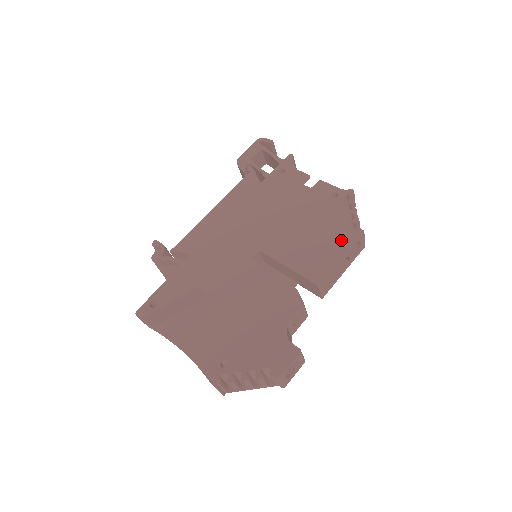
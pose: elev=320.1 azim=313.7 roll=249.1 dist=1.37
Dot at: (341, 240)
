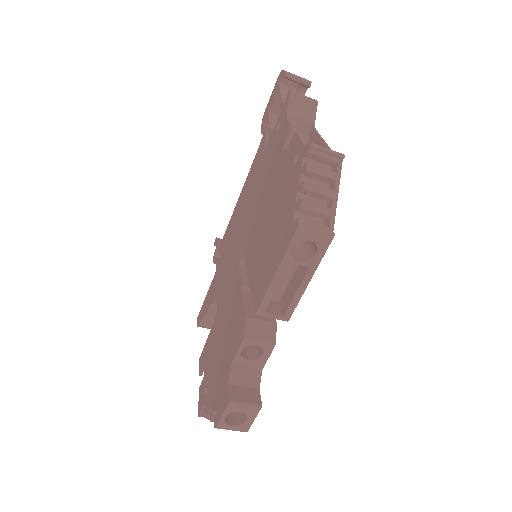
Dot at: (281, 241)
